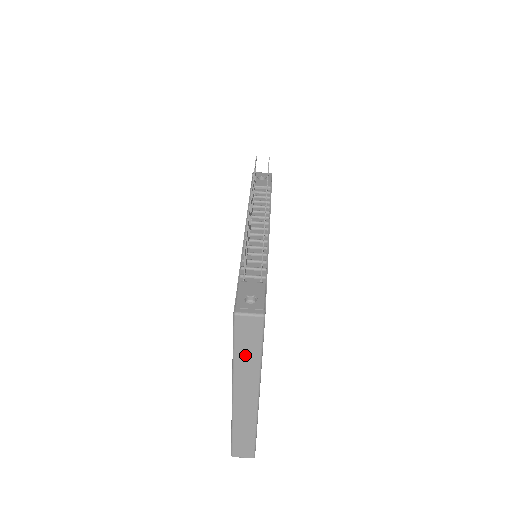
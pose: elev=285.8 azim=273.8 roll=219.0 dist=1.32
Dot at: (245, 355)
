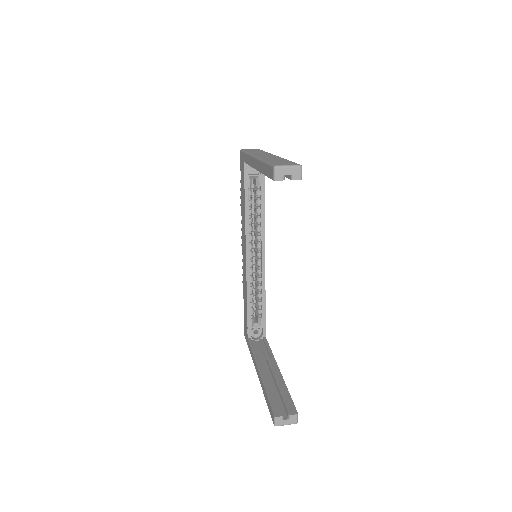
Dot at: occluded
